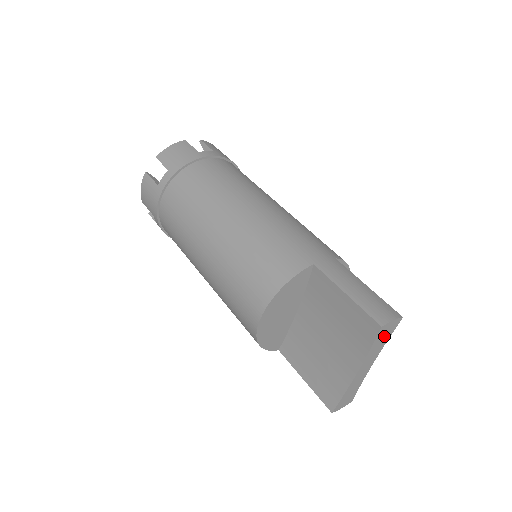
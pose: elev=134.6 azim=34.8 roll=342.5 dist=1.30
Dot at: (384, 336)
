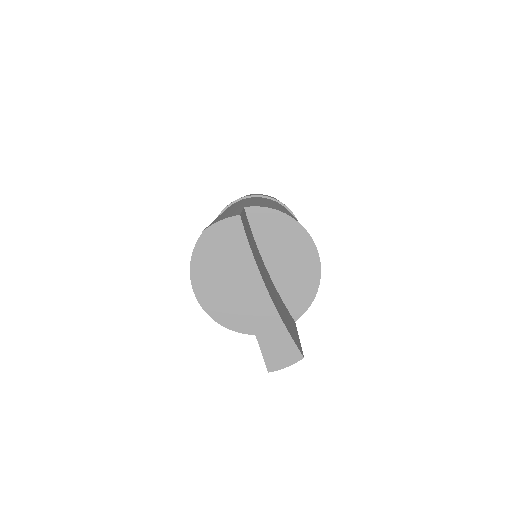
Dot at: (232, 245)
